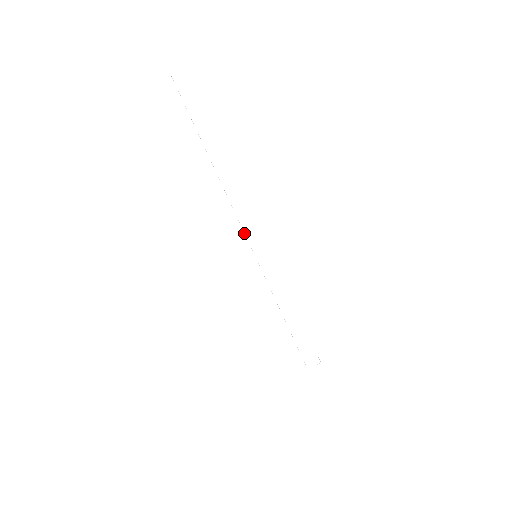
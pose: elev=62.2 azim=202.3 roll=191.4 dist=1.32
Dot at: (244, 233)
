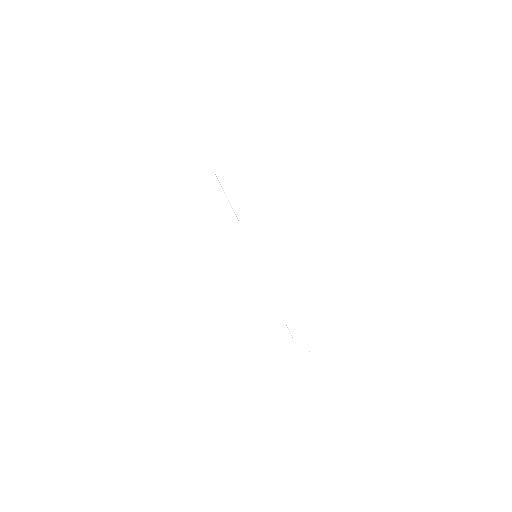
Dot at: occluded
